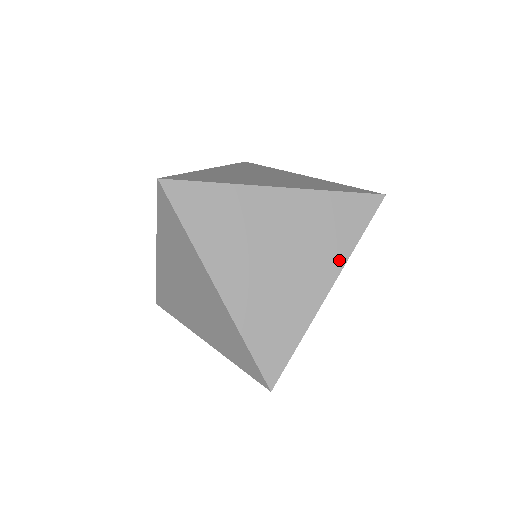
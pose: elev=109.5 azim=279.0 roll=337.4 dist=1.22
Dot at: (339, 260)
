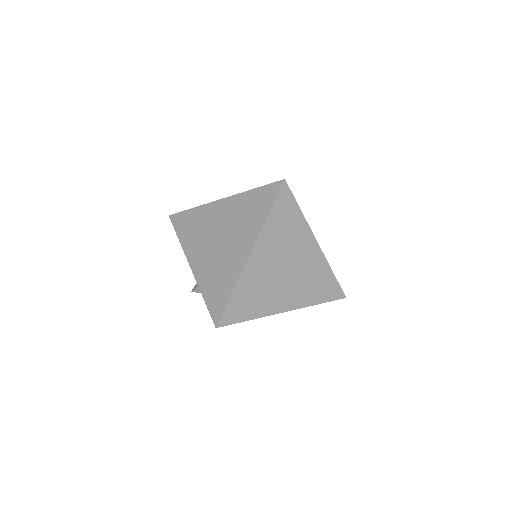
Dot at: (303, 303)
